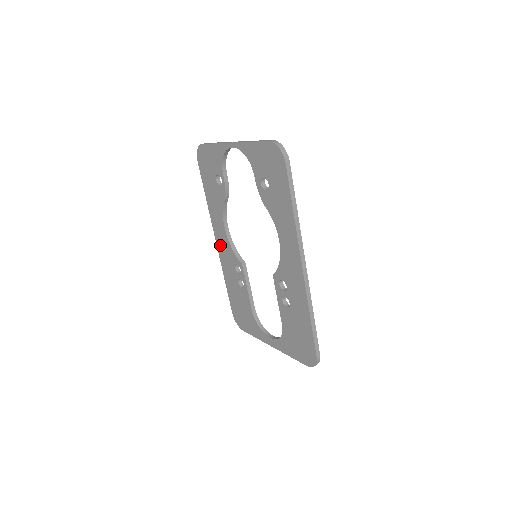
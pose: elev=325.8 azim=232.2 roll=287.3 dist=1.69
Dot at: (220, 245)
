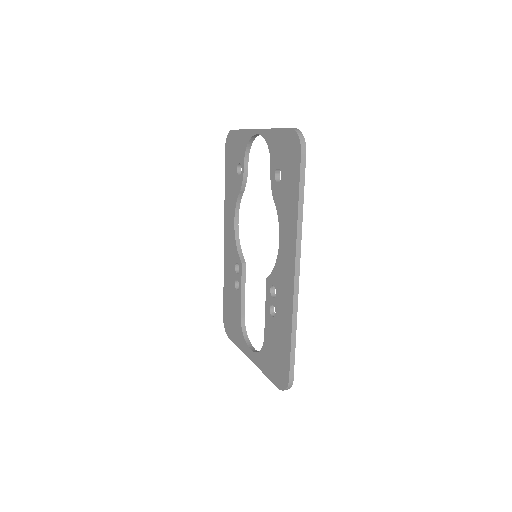
Dot at: (227, 240)
